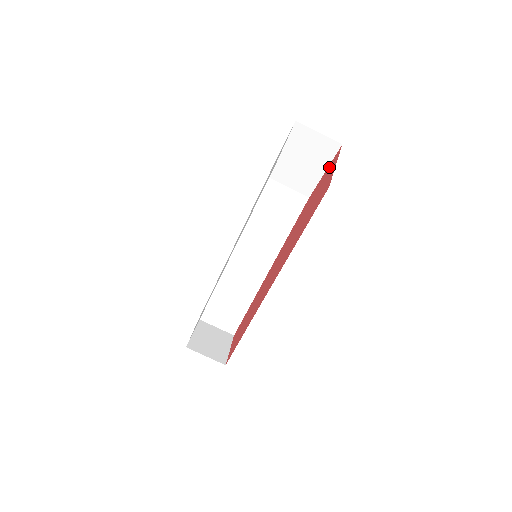
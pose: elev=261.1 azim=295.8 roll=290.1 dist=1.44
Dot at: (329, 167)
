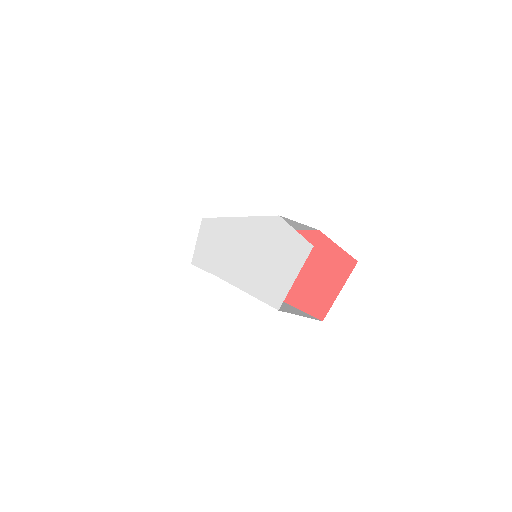
Dot at: (340, 258)
